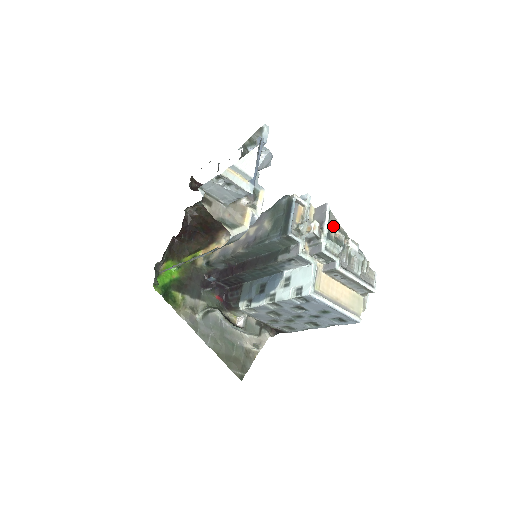
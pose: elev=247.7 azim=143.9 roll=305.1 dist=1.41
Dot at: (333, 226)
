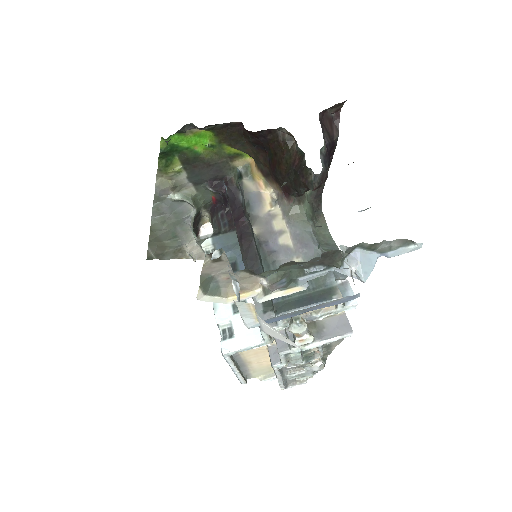
Dot at: (328, 344)
